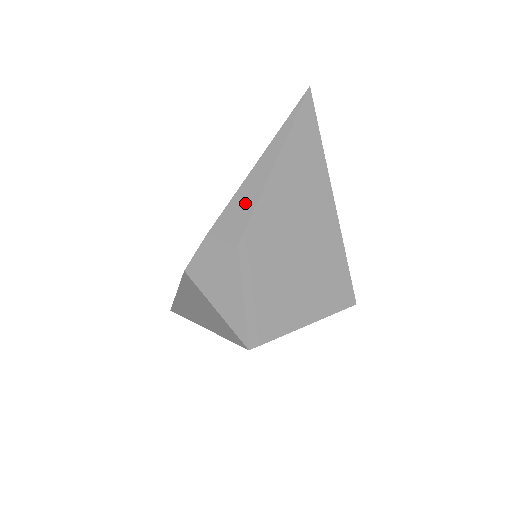
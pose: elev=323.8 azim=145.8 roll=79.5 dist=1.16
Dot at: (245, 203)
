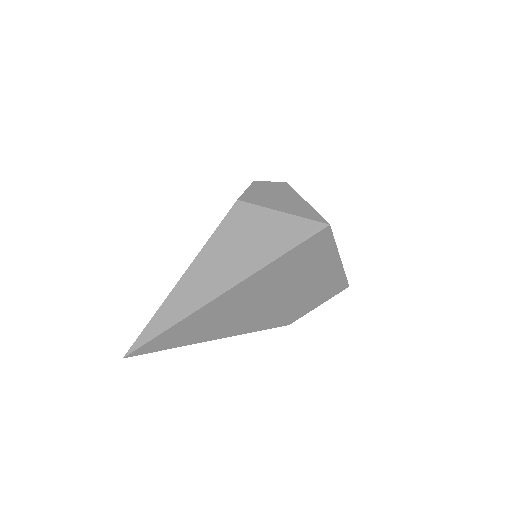
Dot at: occluded
